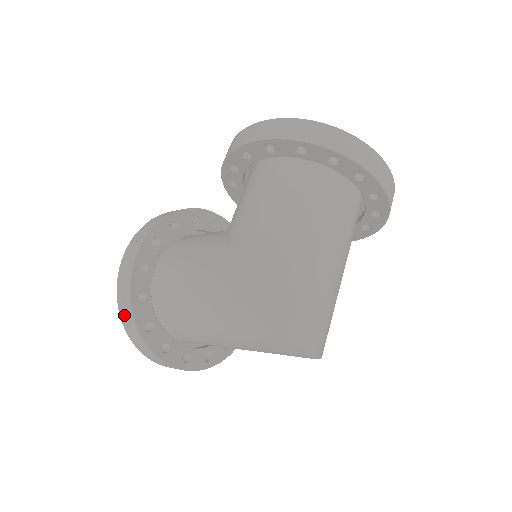
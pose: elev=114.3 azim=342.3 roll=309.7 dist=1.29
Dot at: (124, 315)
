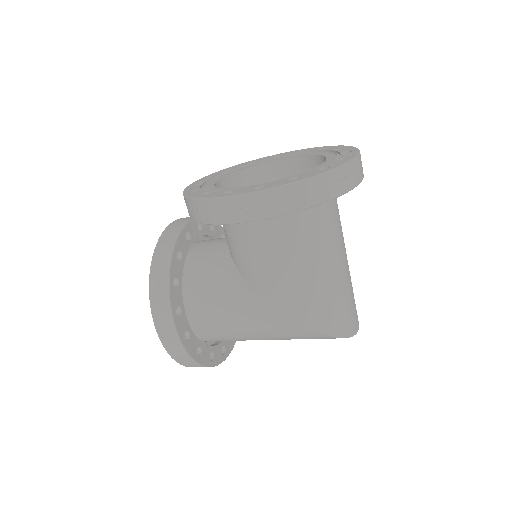
Dot at: (191, 366)
